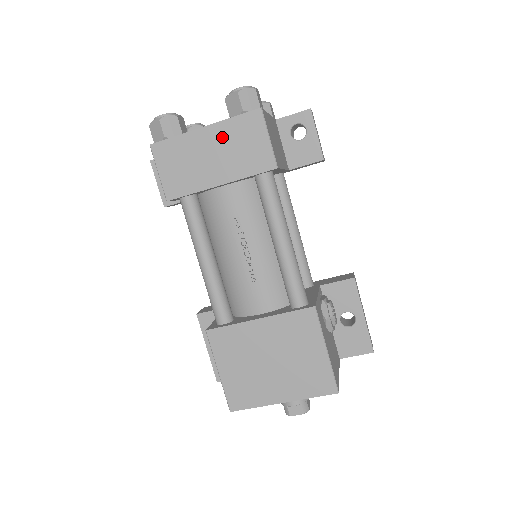
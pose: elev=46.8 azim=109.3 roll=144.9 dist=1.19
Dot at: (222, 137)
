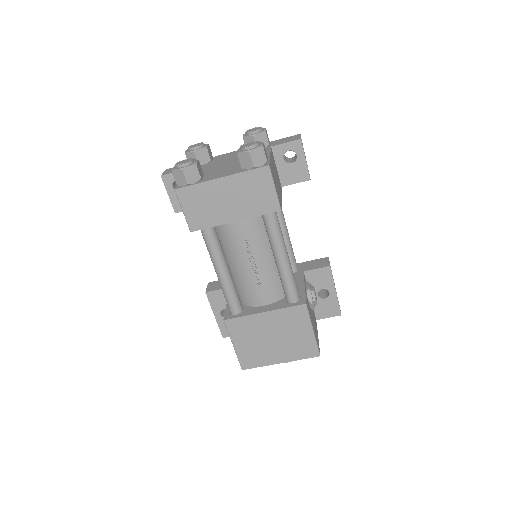
Dot at: (236, 186)
